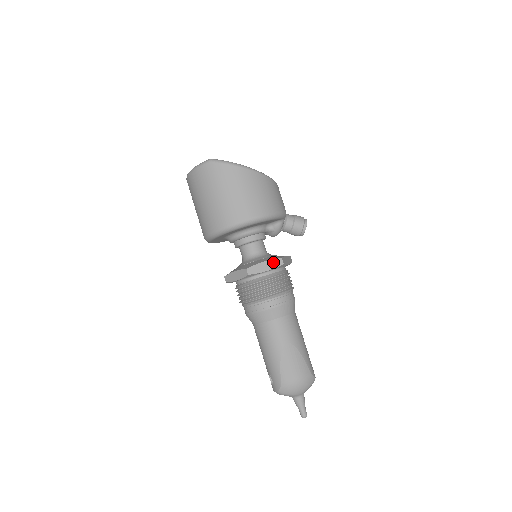
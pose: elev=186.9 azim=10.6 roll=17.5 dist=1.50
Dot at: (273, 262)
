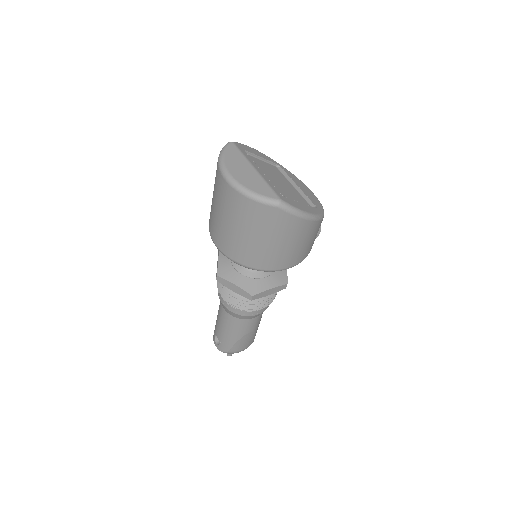
Dot at: (278, 288)
